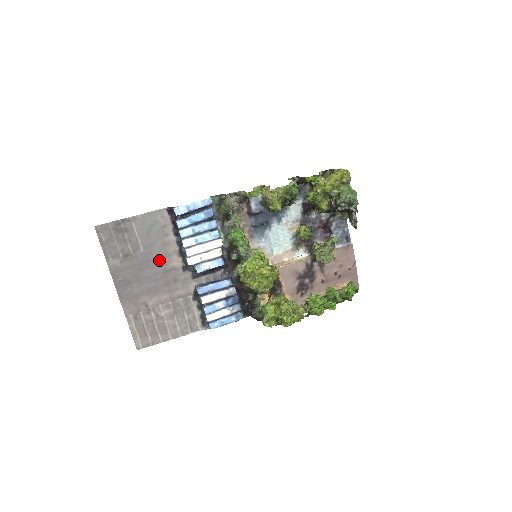
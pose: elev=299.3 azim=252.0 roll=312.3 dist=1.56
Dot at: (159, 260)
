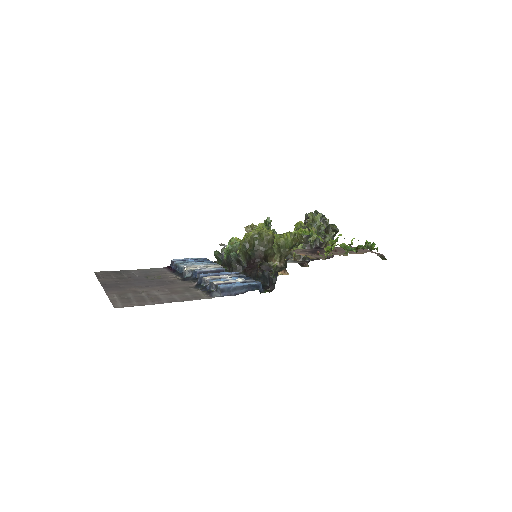
Dot at: (155, 279)
